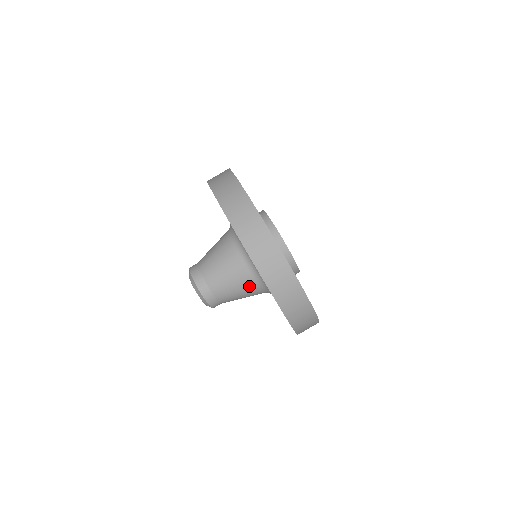
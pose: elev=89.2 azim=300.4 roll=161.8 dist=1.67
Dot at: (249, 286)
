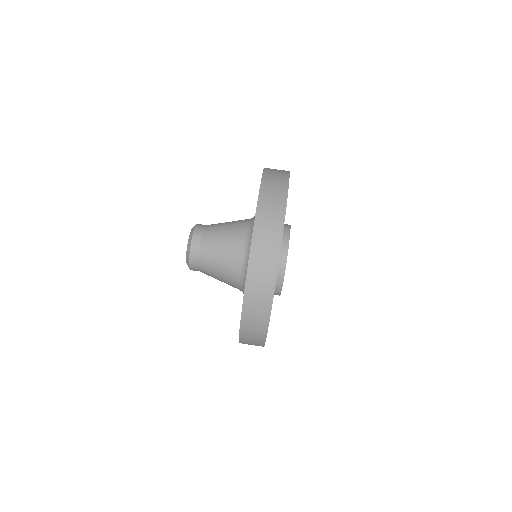
Dot at: (235, 247)
